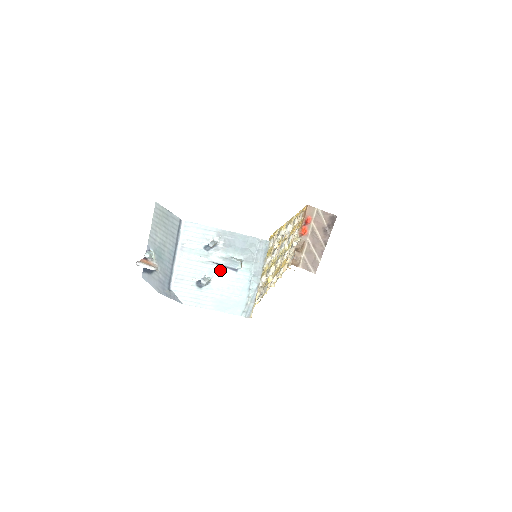
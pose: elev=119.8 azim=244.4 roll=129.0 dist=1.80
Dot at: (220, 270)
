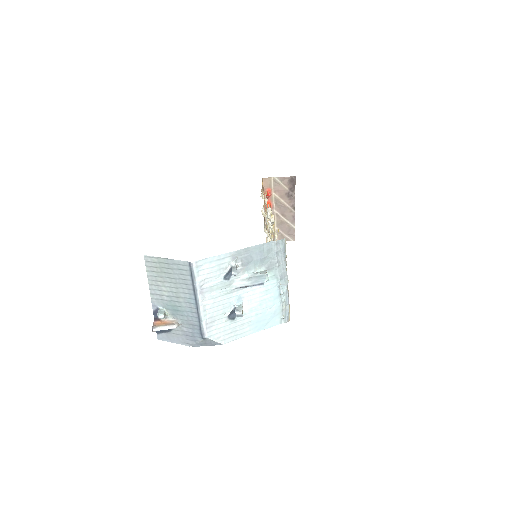
Dot at: (247, 292)
